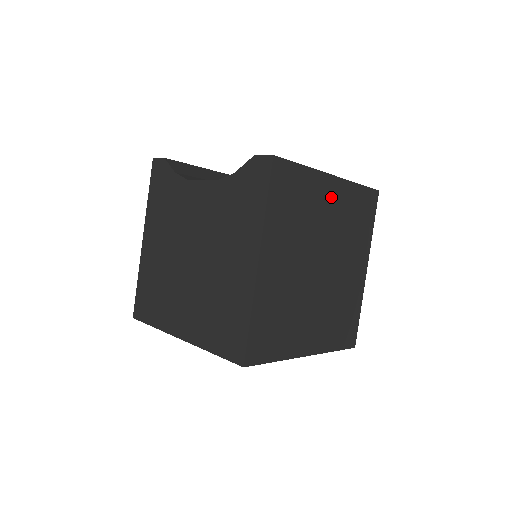
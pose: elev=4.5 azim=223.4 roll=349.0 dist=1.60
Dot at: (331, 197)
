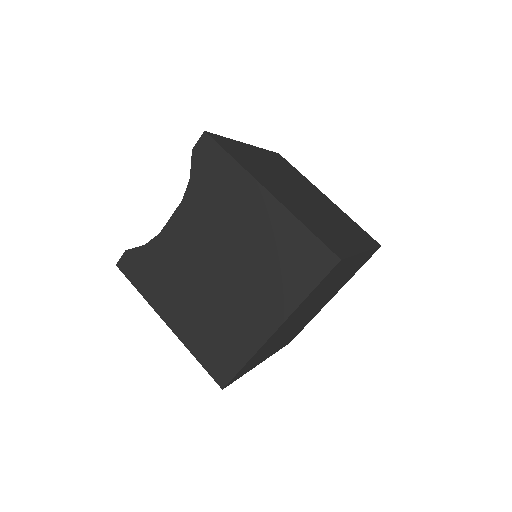
Dot at: (260, 156)
